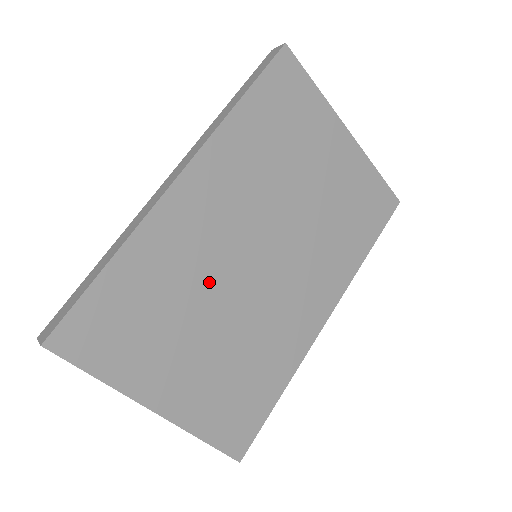
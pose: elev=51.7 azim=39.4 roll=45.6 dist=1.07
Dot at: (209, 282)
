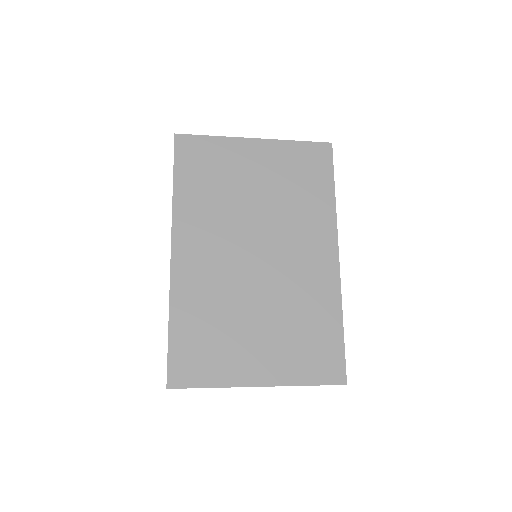
Dot at: (234, 293)
